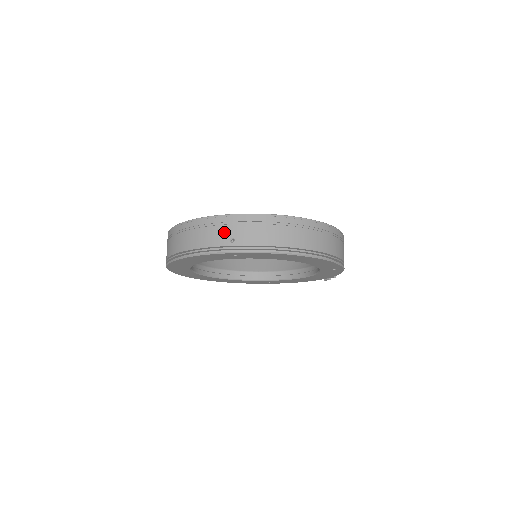
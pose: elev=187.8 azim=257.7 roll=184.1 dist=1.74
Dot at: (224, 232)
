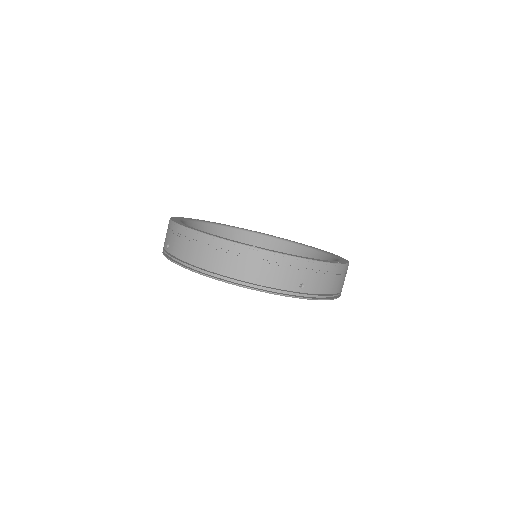
Dot at: (296, 276)
